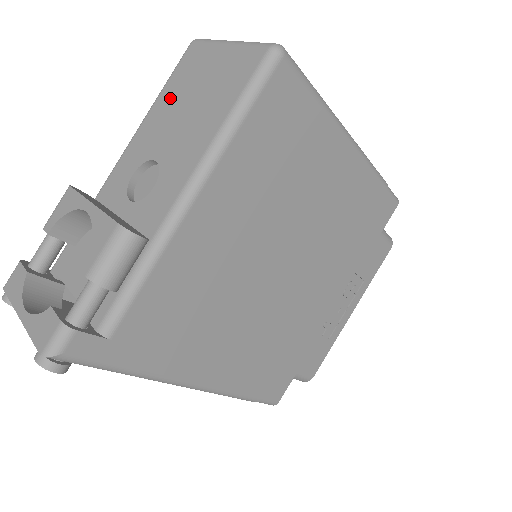
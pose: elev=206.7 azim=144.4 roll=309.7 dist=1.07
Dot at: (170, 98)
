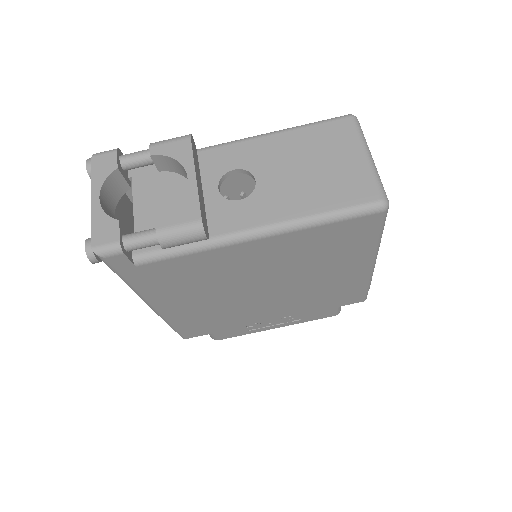
Dot at: (302, 143)
